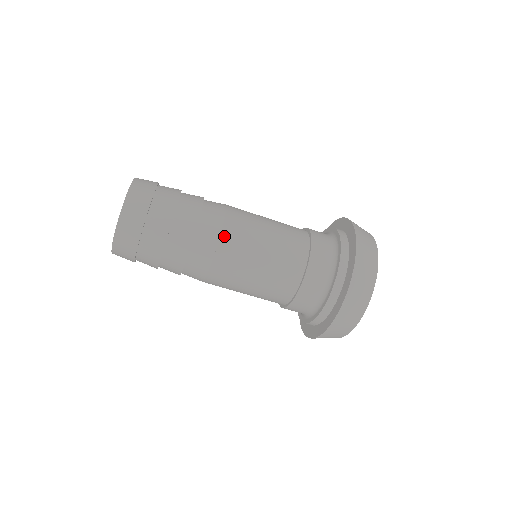
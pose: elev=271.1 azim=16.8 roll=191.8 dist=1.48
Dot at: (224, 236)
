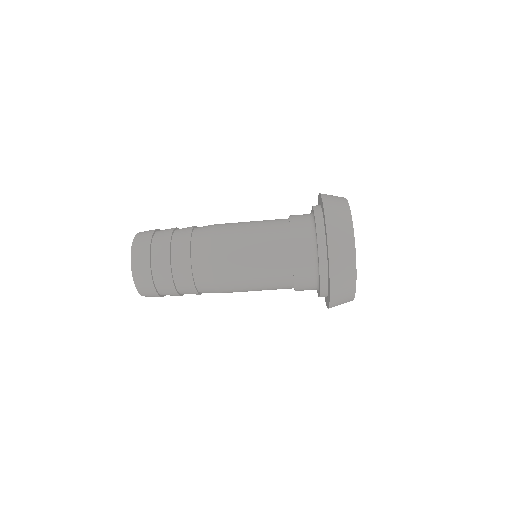
Dot at: (215, 229)
